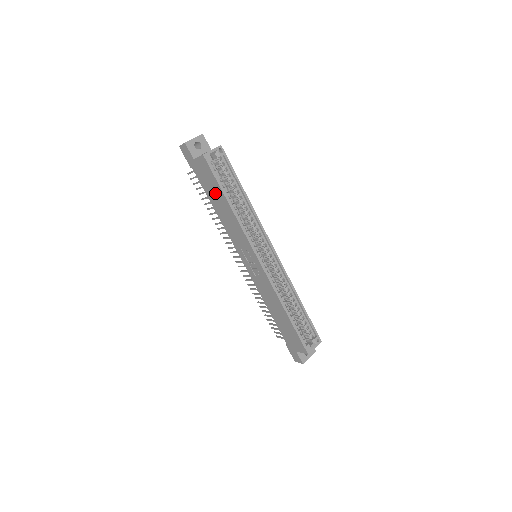
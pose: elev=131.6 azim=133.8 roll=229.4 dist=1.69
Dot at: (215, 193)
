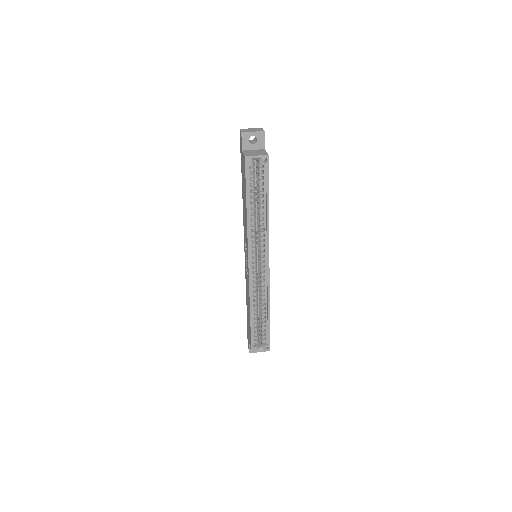
Dot at: (244, 190)
